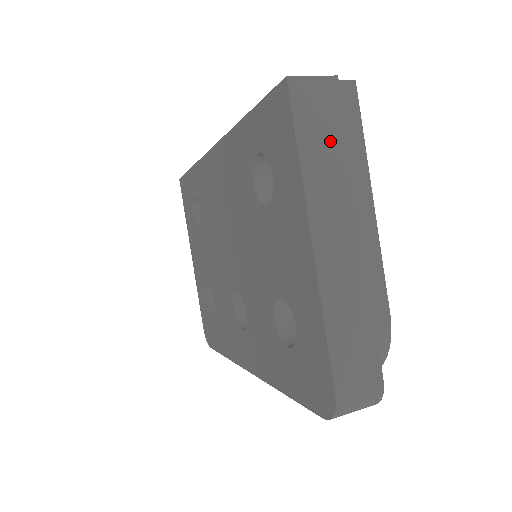
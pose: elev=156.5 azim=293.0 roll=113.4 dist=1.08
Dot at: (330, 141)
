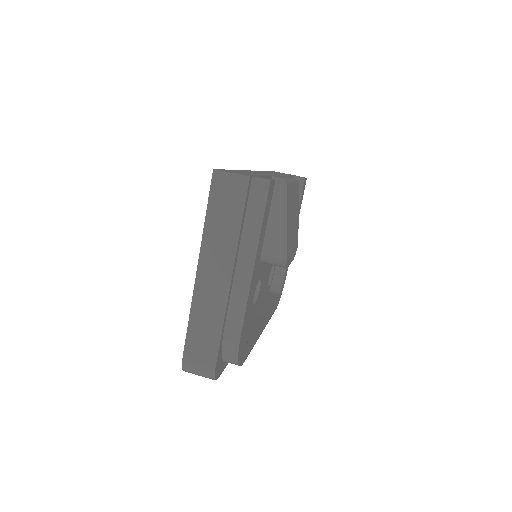
Dot at: (229, 217)
